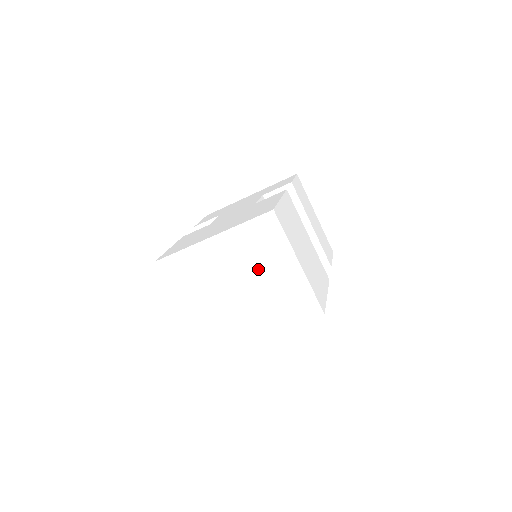
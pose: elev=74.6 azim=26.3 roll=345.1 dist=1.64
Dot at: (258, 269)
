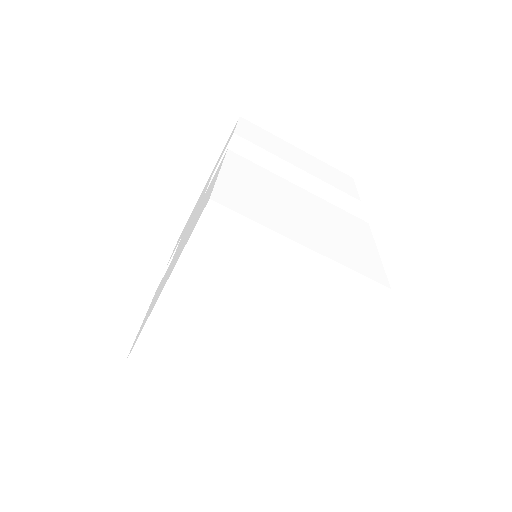
Dot at: (254, 290)
